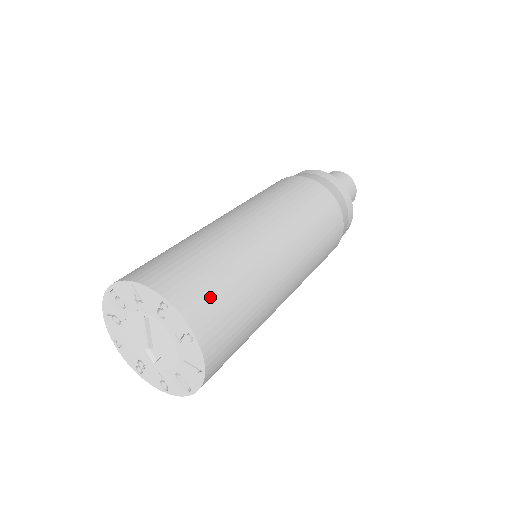
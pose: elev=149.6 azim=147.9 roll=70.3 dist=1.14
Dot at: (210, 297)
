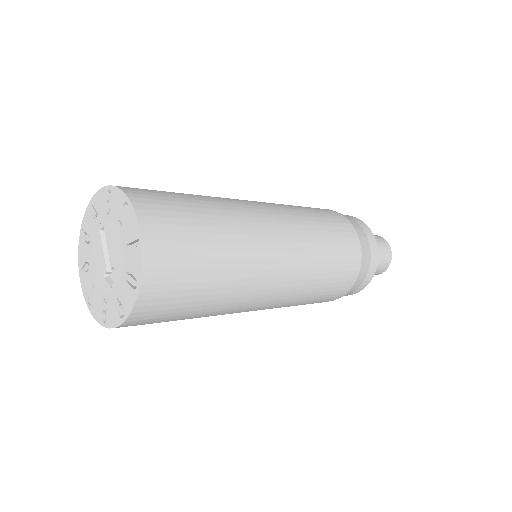
Dot at: (157, 193)
